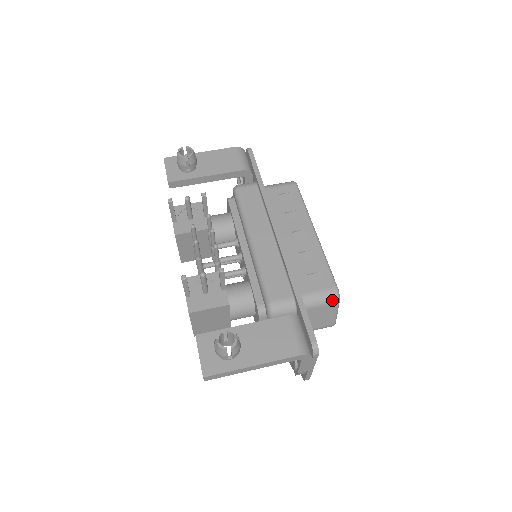
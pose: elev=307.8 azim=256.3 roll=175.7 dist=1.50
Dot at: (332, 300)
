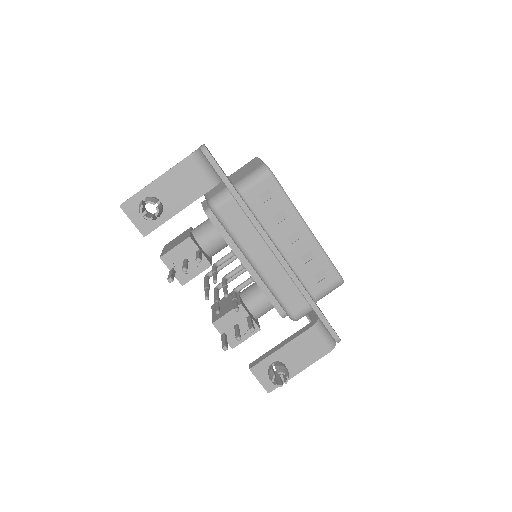
Dot at: occluded
